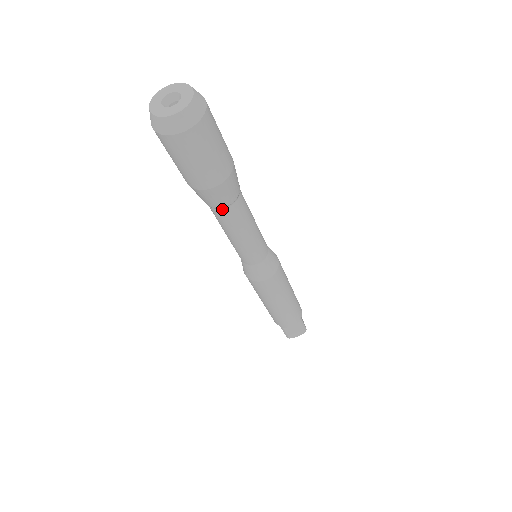
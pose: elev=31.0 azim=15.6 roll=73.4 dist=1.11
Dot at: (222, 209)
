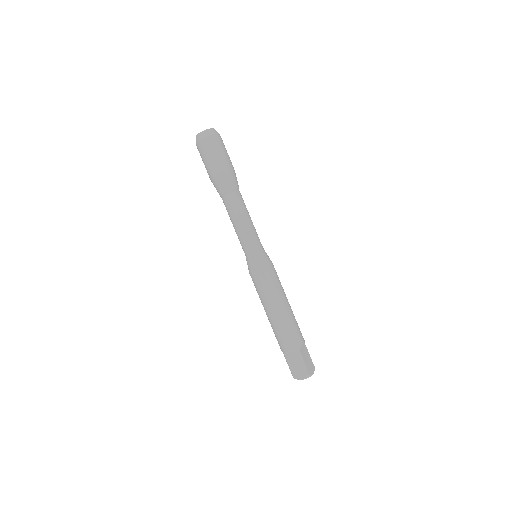
Dot at: (236, 191)
